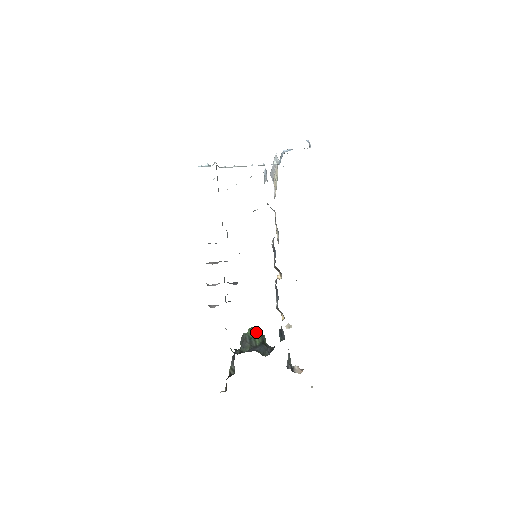
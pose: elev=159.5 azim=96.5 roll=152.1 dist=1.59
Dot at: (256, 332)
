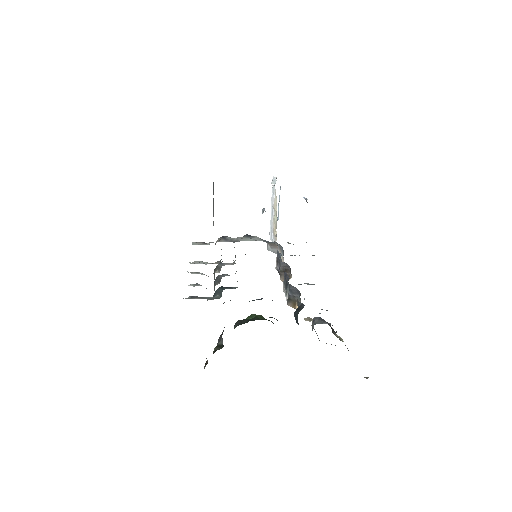
Dot at: (259, 315)
